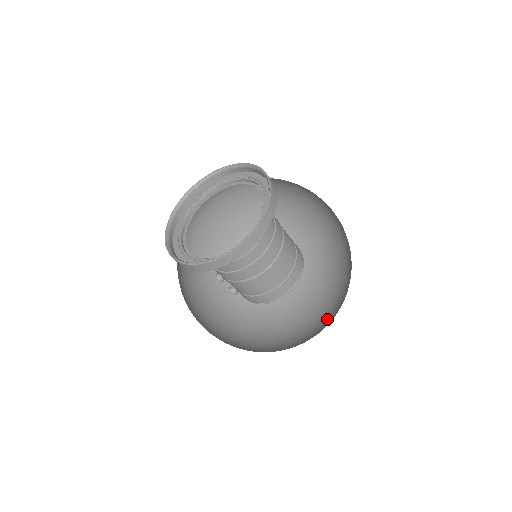
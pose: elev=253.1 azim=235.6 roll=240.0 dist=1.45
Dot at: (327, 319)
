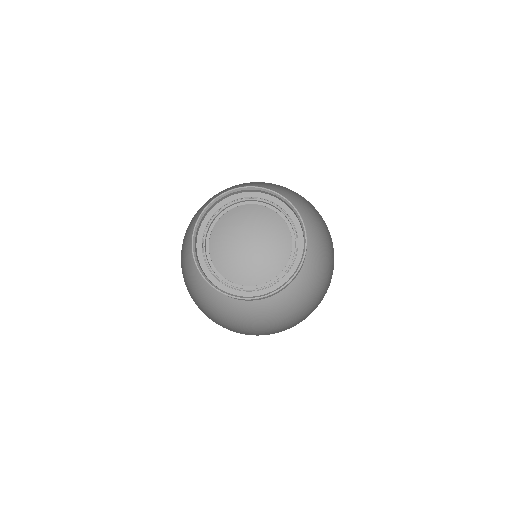
Dot at: (282, 305)
